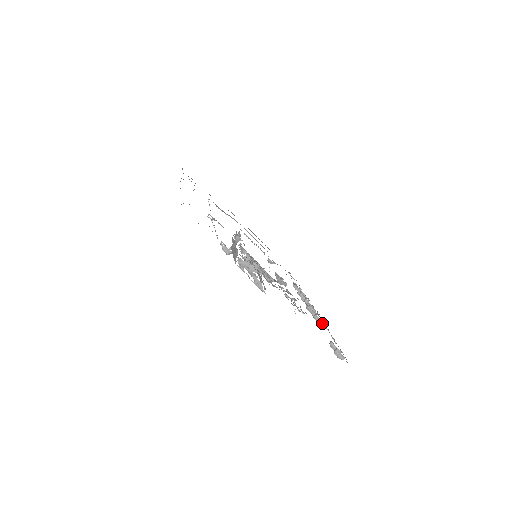
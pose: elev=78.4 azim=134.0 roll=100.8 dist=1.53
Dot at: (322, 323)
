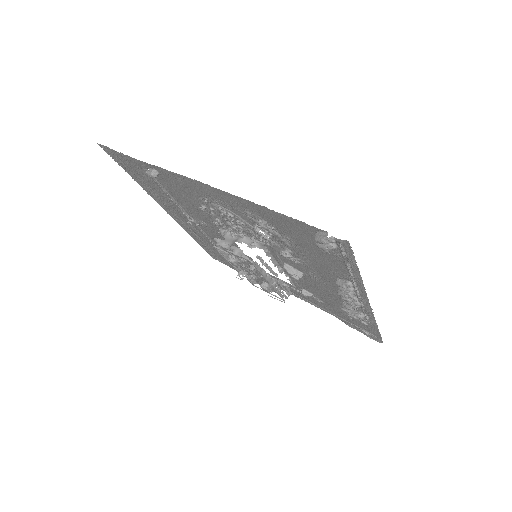
Dot at: (347, 282)
